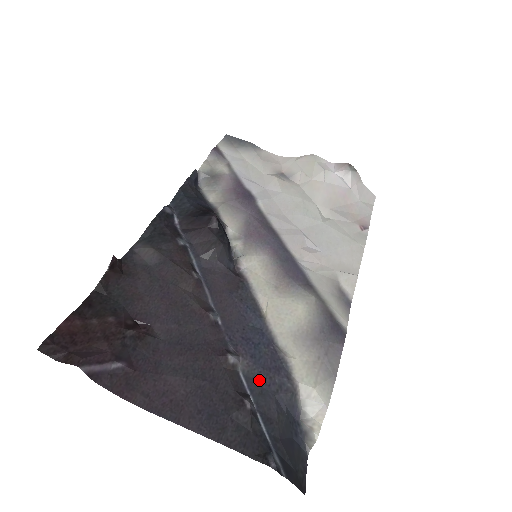
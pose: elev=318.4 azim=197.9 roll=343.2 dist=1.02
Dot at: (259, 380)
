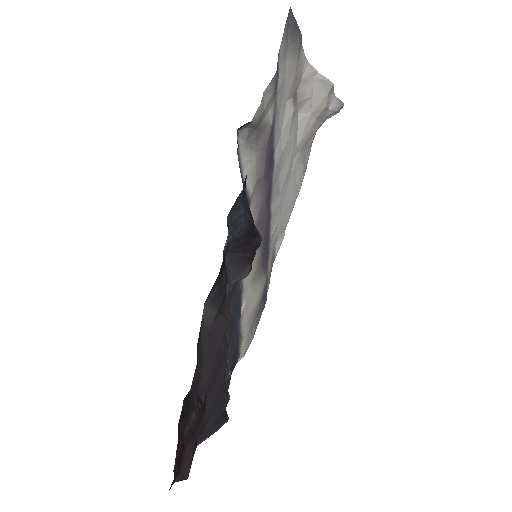
Dot at: occluded
